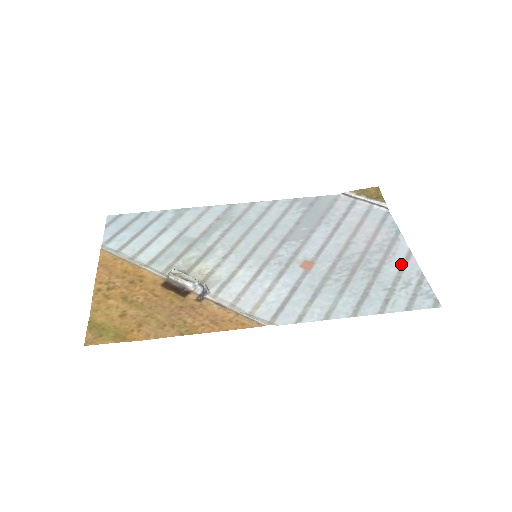
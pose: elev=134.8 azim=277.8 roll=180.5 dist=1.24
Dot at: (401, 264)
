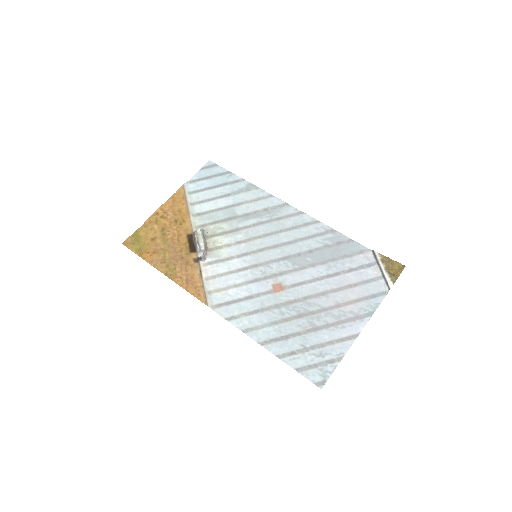
Dot at: (337, 338)
